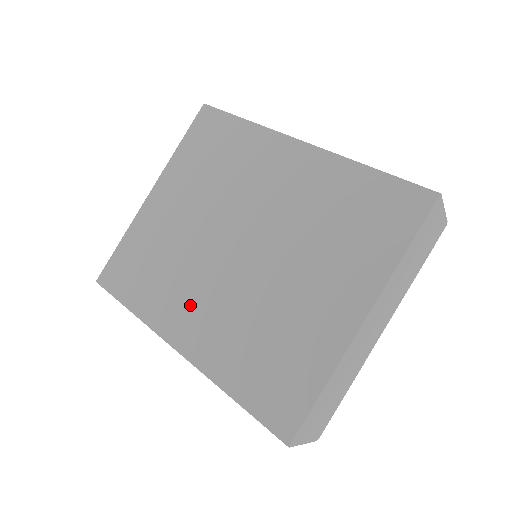
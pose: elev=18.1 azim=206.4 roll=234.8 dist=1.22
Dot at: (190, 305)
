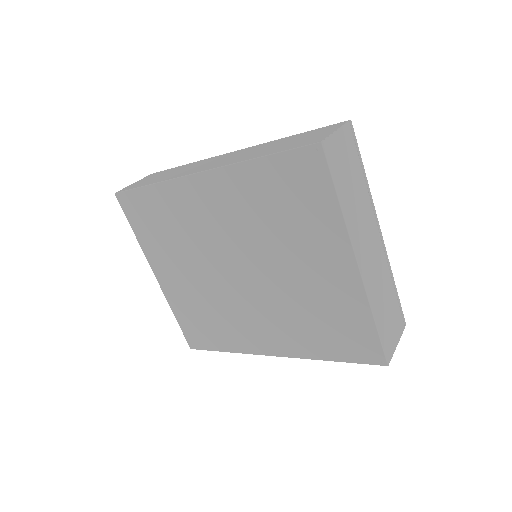
Dot at: (253, 327)
